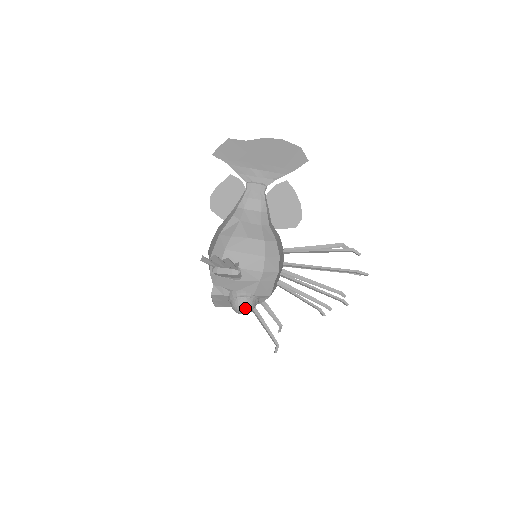
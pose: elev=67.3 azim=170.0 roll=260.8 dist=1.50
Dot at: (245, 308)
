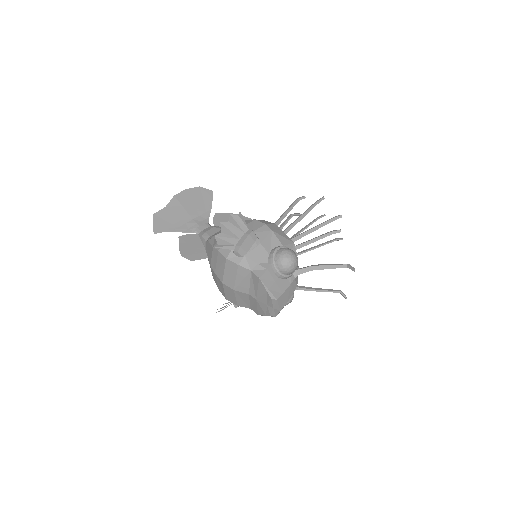
Dot at: (289, 252)
